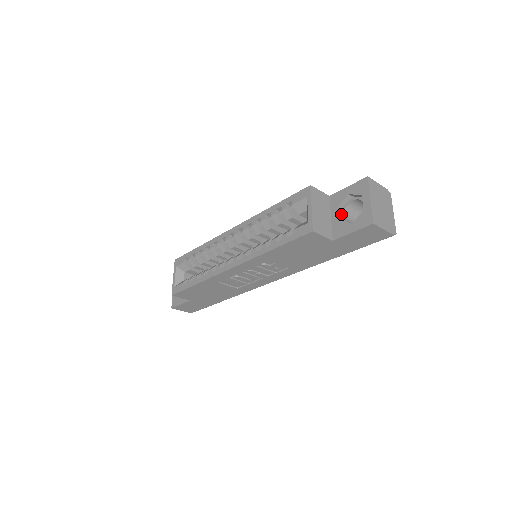
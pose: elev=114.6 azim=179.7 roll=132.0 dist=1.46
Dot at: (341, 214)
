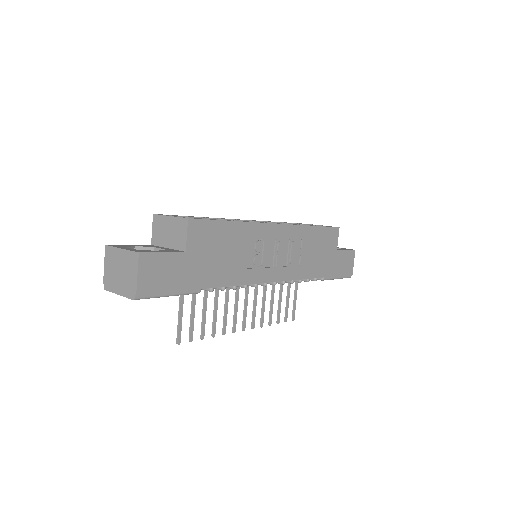
Dot at: occluded
